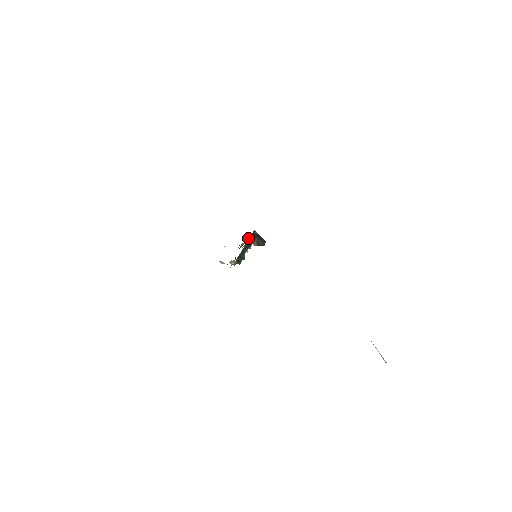
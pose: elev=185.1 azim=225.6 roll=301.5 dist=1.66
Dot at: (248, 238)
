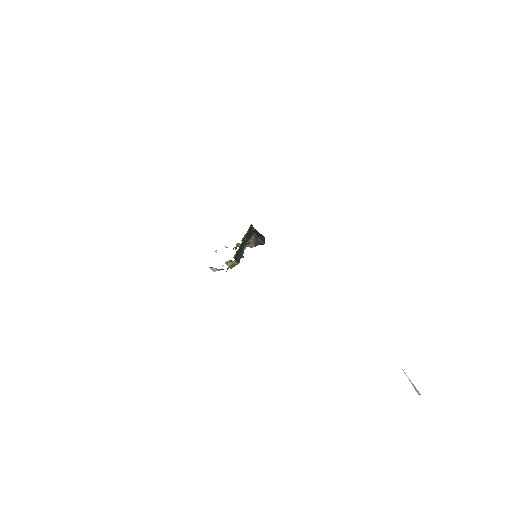
Dot at: occluded
